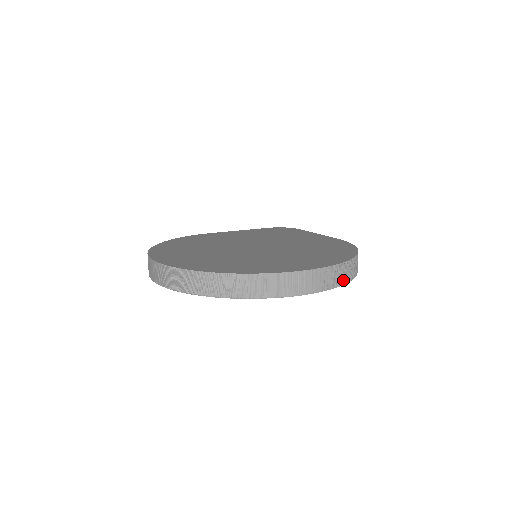
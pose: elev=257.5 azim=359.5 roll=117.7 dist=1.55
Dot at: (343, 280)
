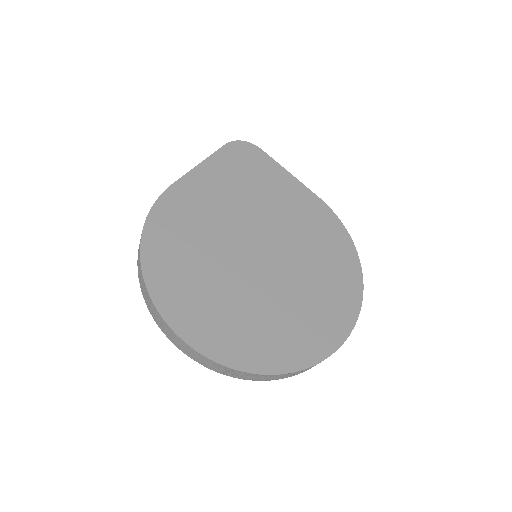
Dot at: occluded
